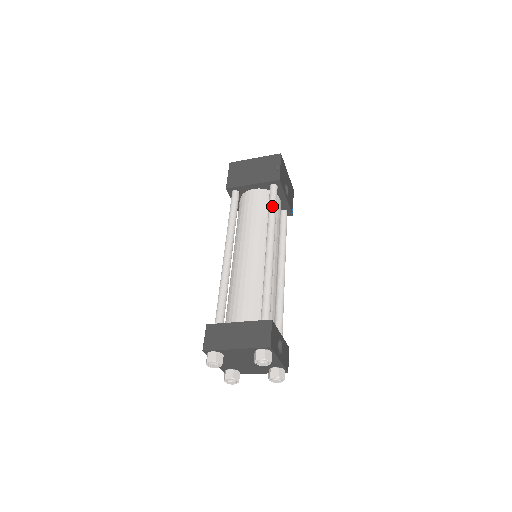
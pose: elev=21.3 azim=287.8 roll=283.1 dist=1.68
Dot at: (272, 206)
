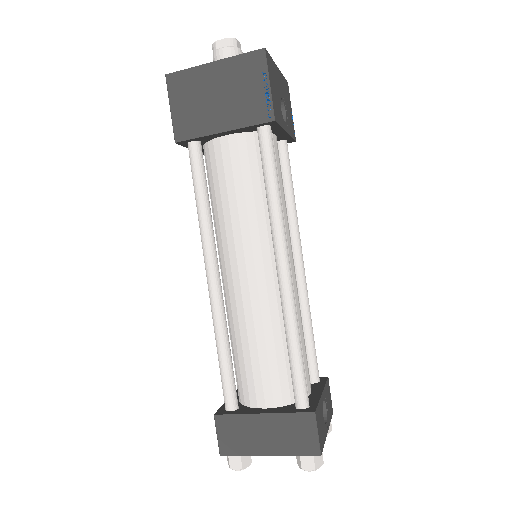
Dot at: (271, 180)
